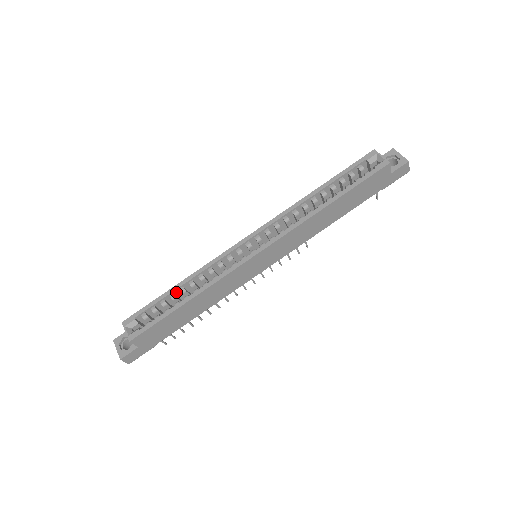
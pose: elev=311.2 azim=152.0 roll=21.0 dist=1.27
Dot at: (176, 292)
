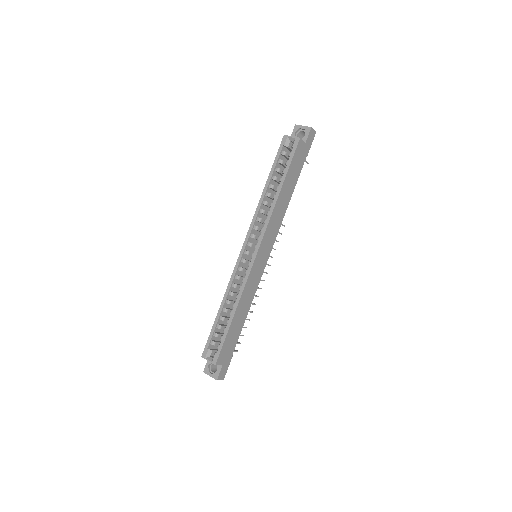
Dot at: (222, 314)
